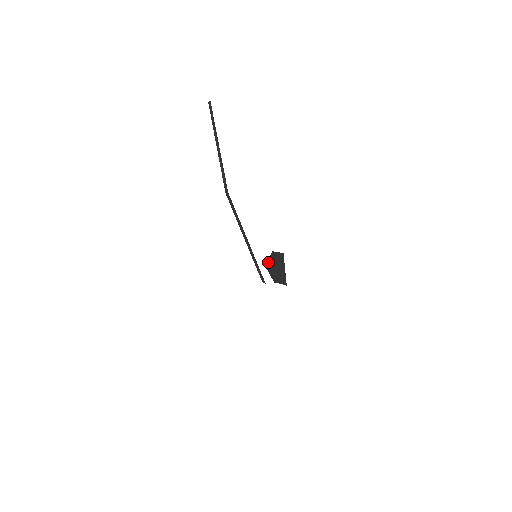
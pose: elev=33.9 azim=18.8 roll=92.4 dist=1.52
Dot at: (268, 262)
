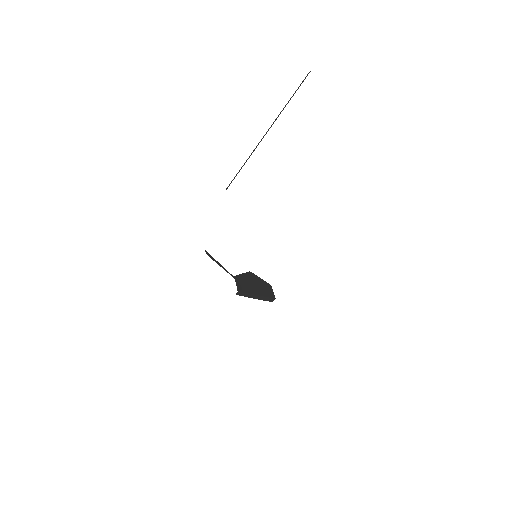
Dot at: (256, 276)
